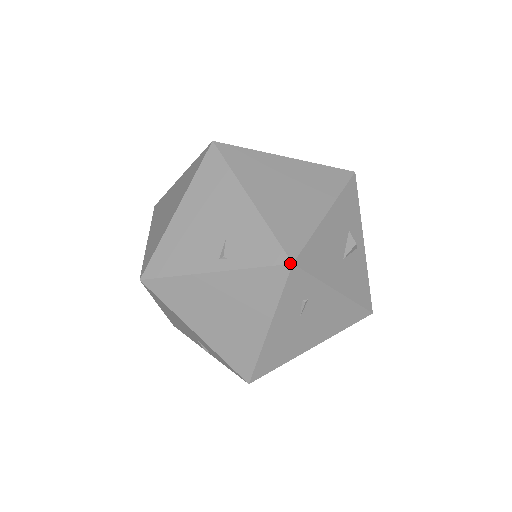
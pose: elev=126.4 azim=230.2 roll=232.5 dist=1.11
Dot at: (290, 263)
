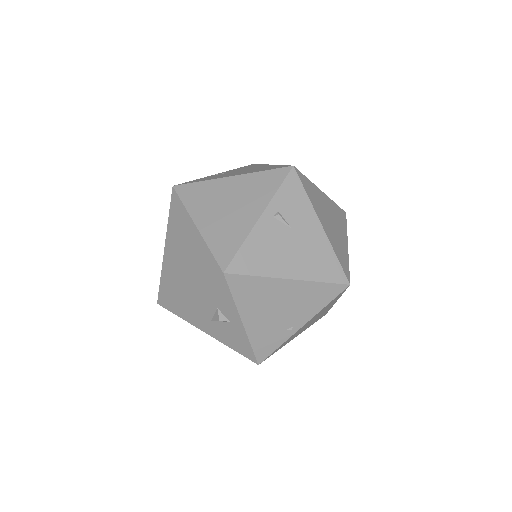
Dot at: (157, 302)
